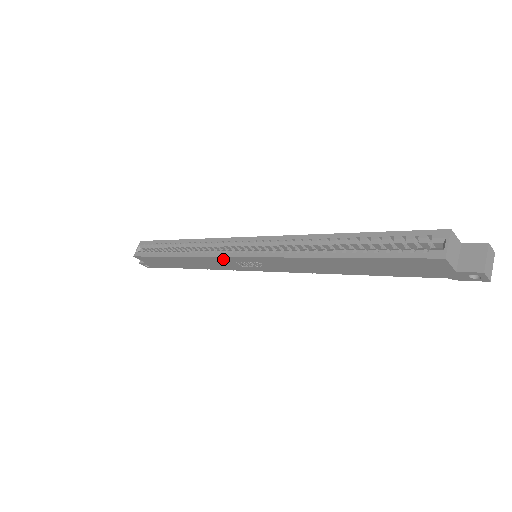
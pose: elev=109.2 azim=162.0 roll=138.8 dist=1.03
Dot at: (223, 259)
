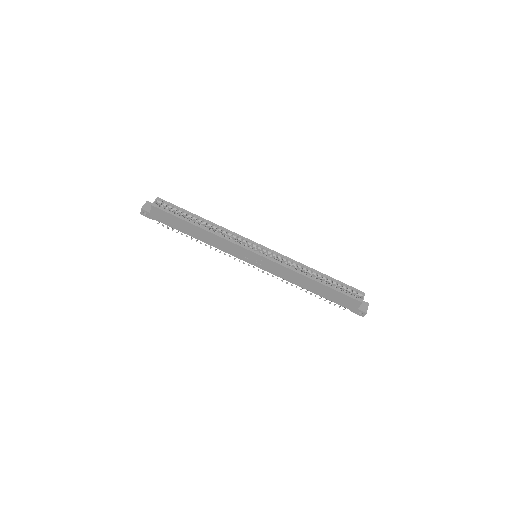
Dot at: (240, 248)
